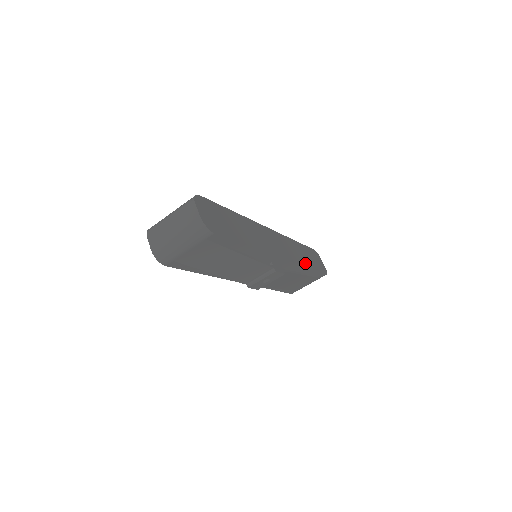
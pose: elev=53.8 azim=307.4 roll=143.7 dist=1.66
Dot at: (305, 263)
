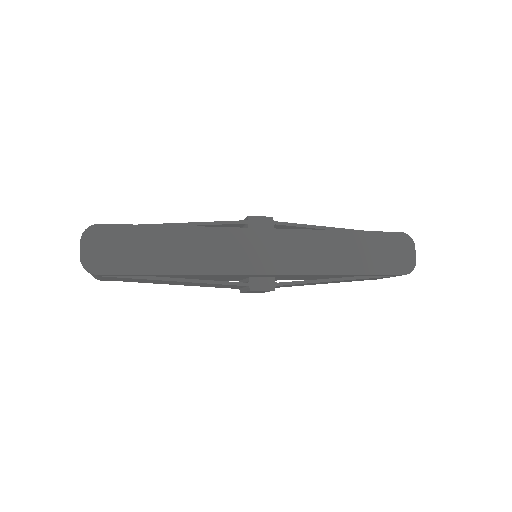
Dot at: (339, 267)
